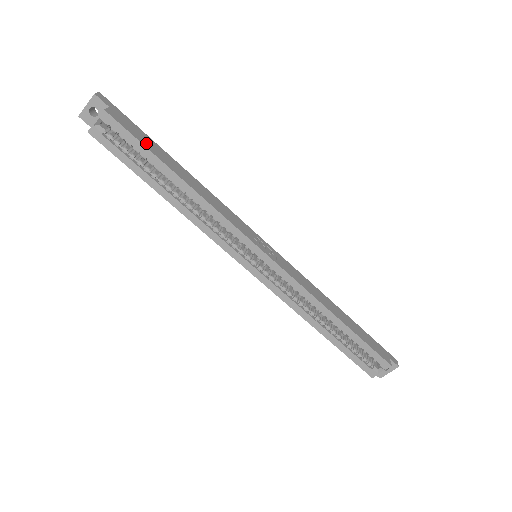
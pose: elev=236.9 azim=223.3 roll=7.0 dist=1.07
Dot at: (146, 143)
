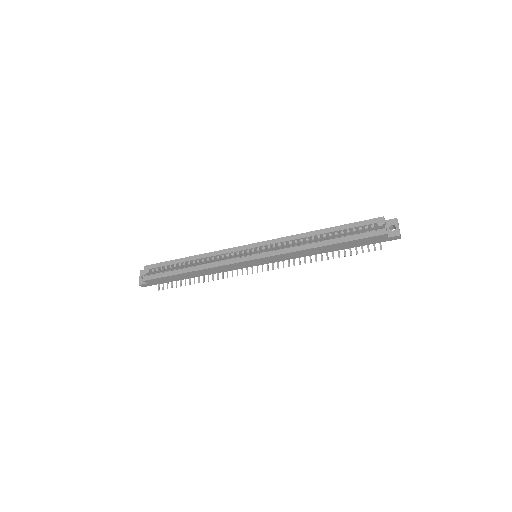
Dot at: occluded
